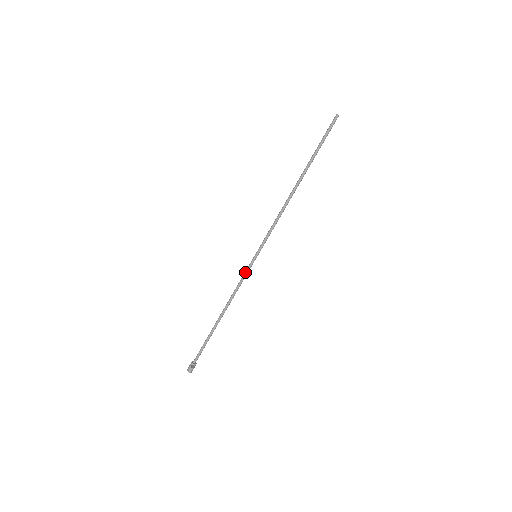
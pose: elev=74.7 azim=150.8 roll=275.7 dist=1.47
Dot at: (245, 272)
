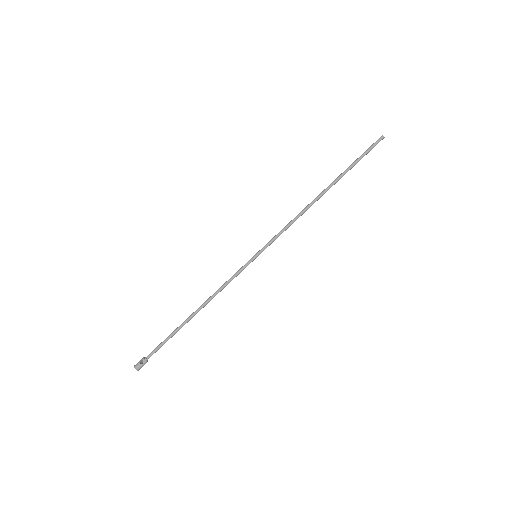
Dot at: (238, 270)
